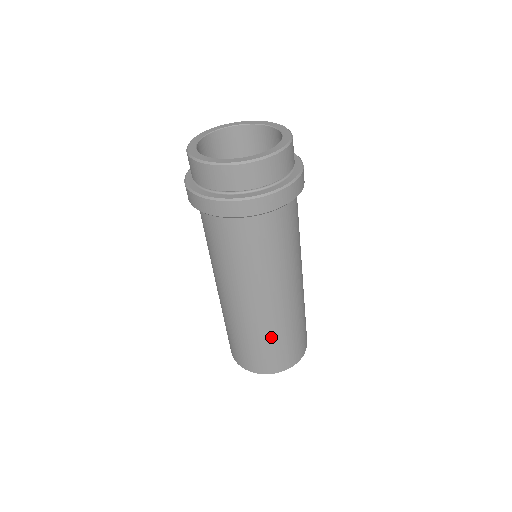
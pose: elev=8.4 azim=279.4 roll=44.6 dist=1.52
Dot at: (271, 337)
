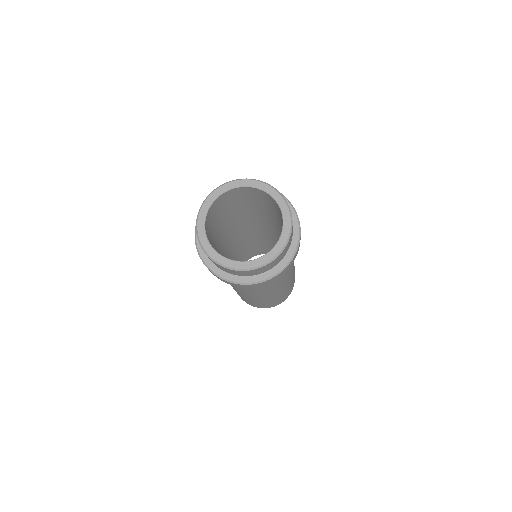
Dot at: (269, 301)
